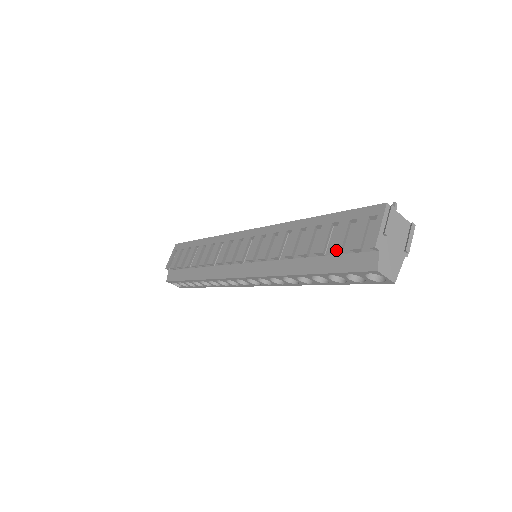
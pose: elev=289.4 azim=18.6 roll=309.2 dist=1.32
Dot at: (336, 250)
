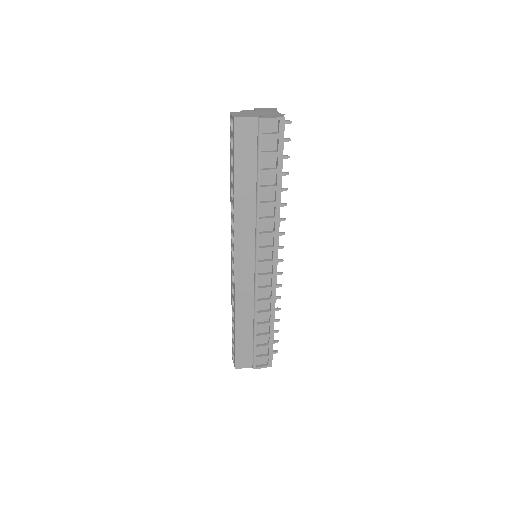
Dot at: occluded
